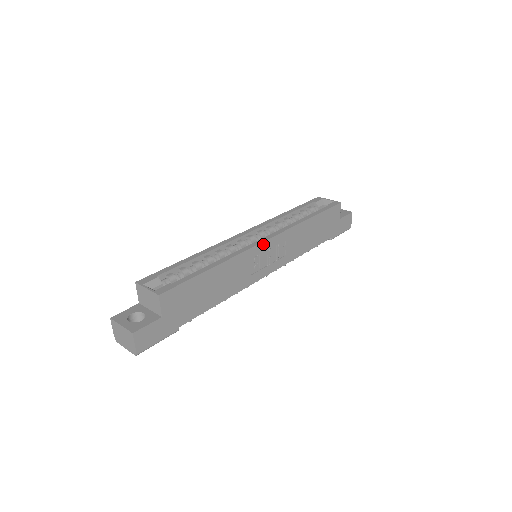
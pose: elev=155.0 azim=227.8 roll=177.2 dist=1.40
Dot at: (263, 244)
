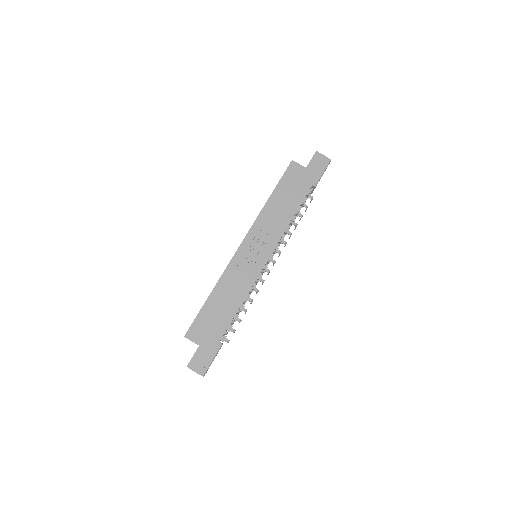
Dot at: (240, 249)
